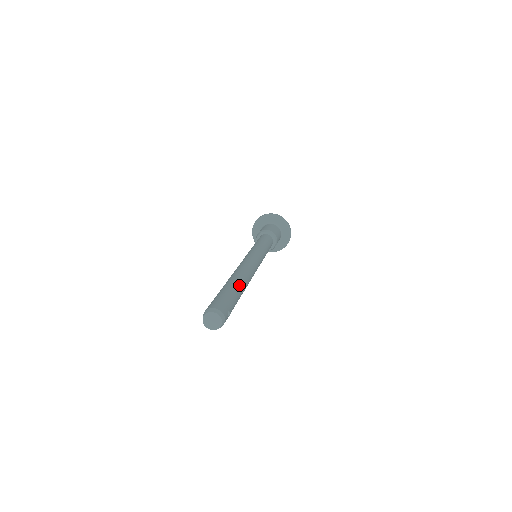
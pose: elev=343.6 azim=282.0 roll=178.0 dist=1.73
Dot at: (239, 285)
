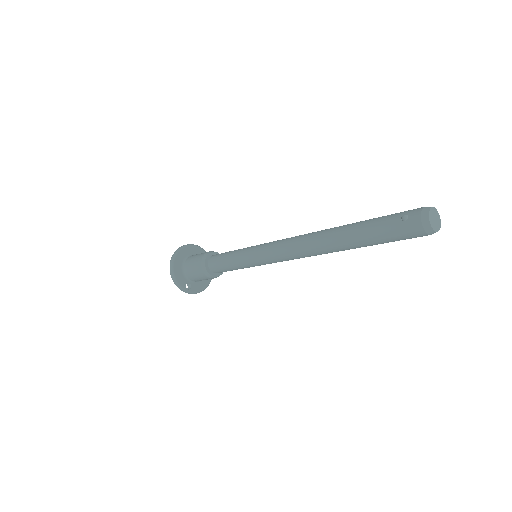
Dot at: occluded
